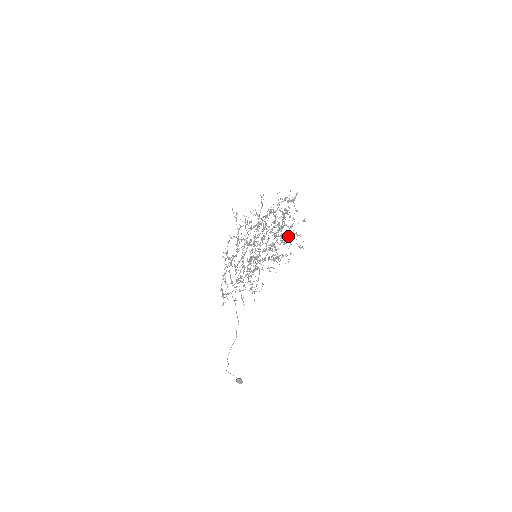
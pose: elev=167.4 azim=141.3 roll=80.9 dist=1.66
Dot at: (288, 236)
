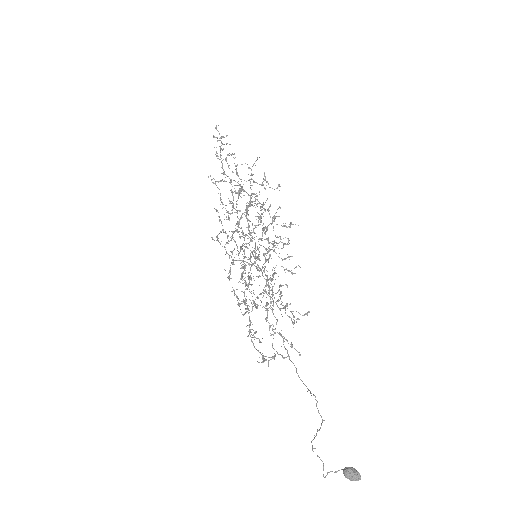
Dot at: occluded
